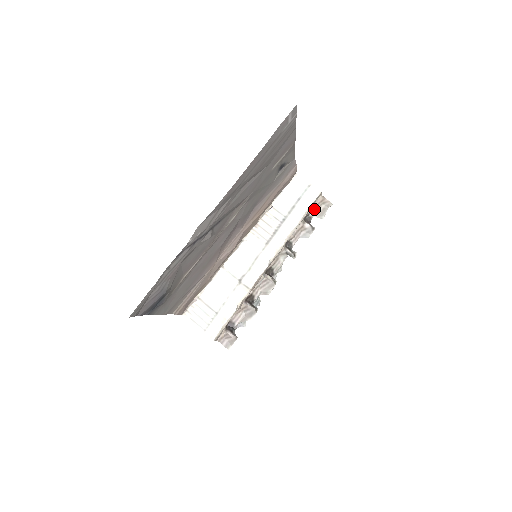
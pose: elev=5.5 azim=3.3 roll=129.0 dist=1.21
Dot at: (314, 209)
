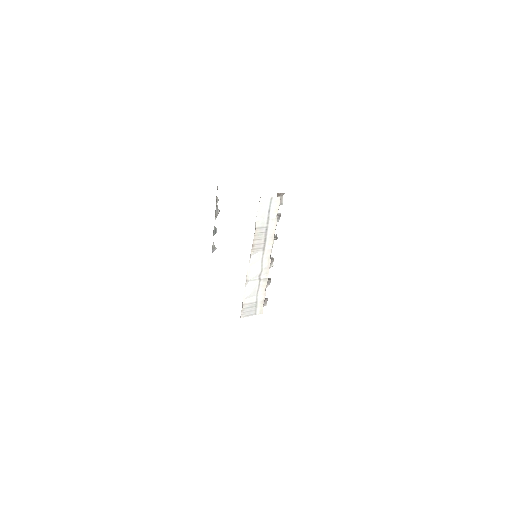
Dot at: occluded
